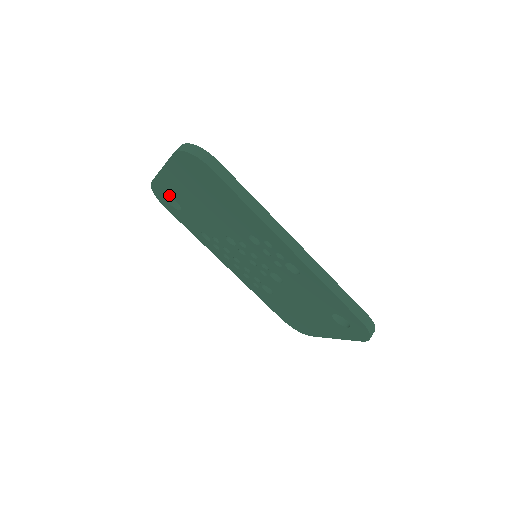
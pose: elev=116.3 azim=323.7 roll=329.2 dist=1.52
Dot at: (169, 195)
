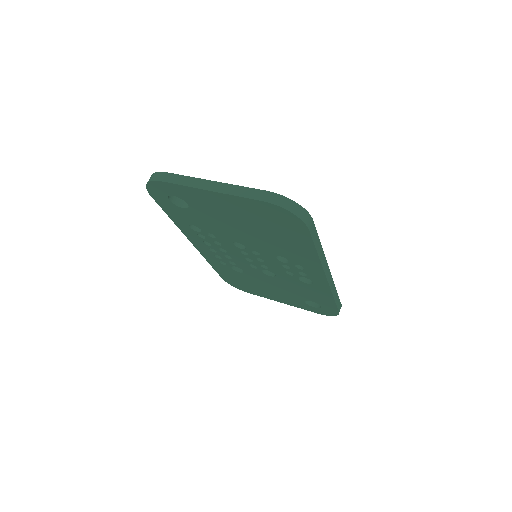
Dot at: (182, 198)
